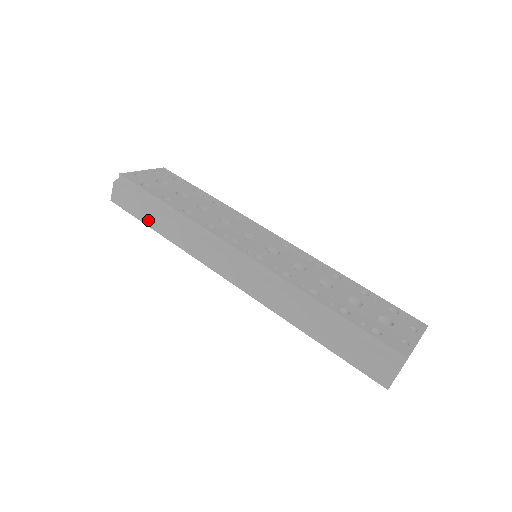
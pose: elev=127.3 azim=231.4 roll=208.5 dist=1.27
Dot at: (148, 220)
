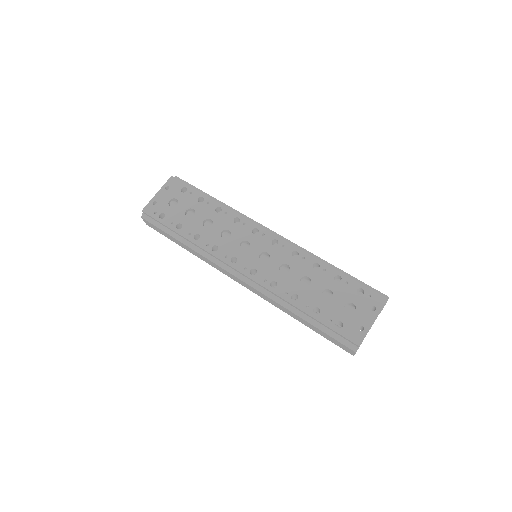
Dot at: (175, 242)
